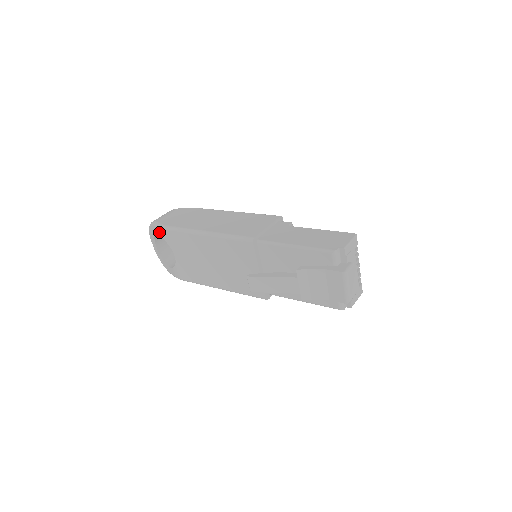
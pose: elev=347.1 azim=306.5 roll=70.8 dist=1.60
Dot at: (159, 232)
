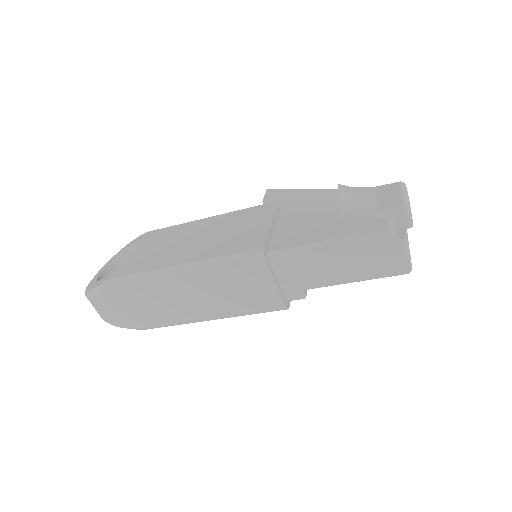
Dot at: (134, 241)
